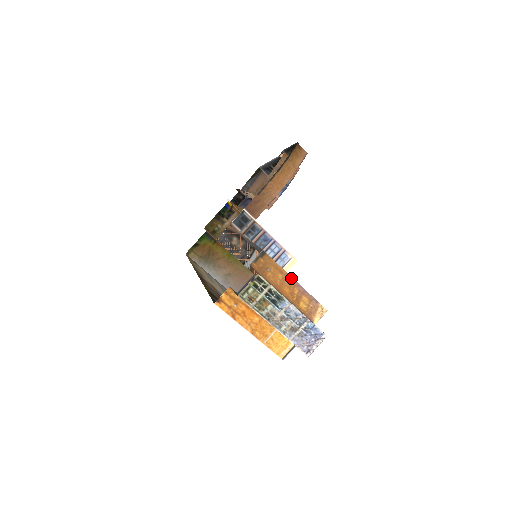
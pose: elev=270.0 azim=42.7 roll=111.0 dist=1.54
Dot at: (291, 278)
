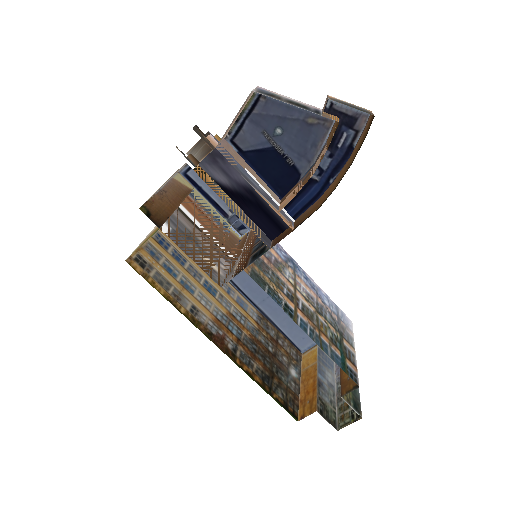
Dot at: (355, 356)
